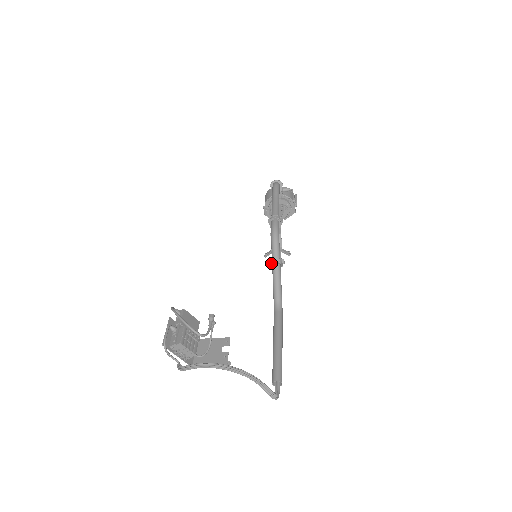
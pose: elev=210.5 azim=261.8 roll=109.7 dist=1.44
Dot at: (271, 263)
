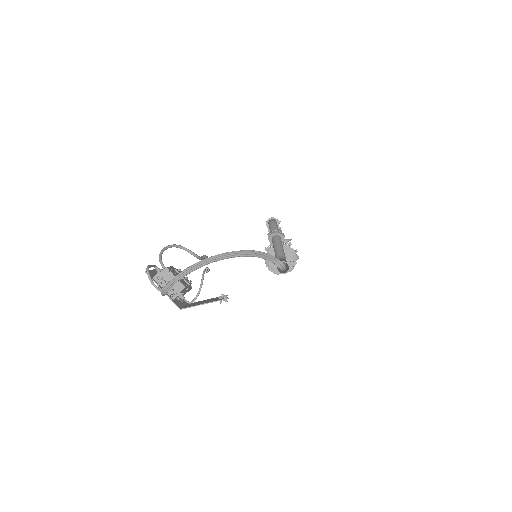
Dot at: (270, 236)
